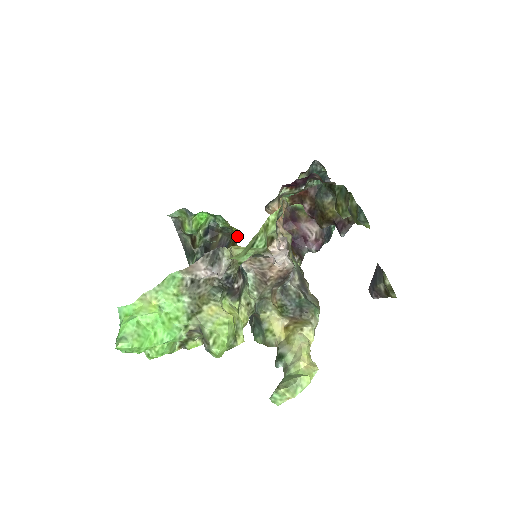
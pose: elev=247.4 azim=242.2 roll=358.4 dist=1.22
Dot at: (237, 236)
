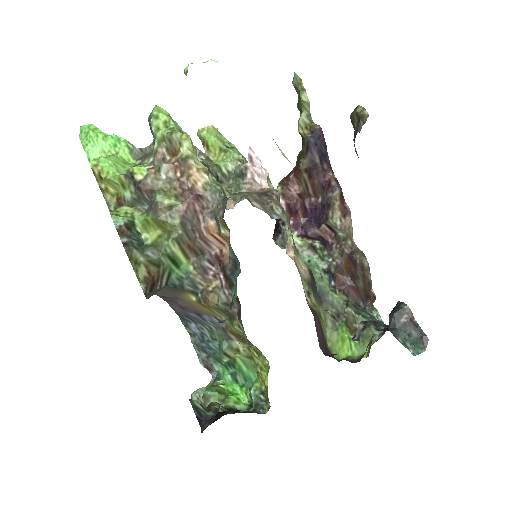
Dot at: occluded
